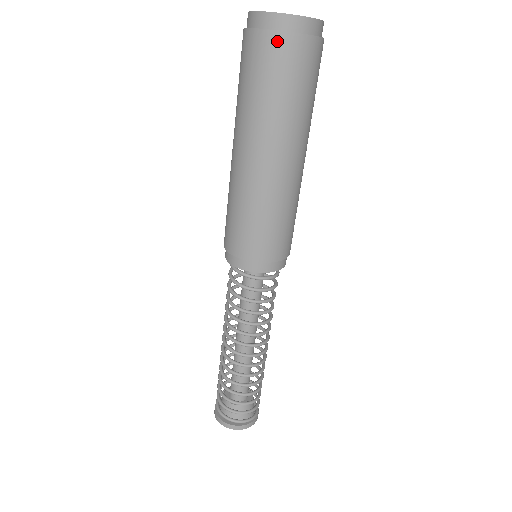
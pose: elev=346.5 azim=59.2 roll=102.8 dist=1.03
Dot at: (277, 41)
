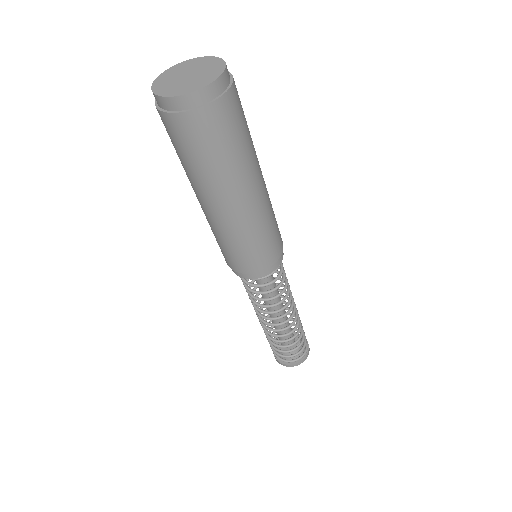
Dot at: (210, 113)
